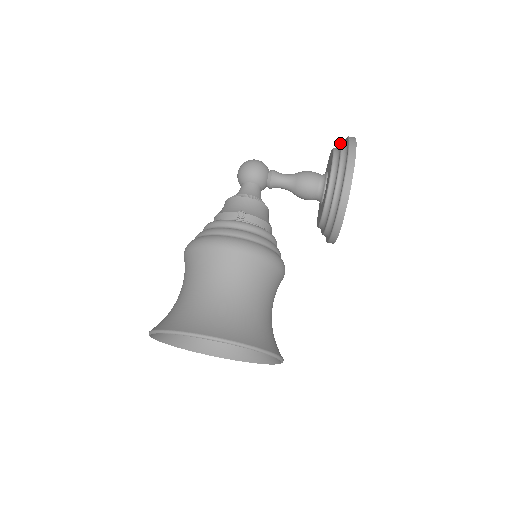
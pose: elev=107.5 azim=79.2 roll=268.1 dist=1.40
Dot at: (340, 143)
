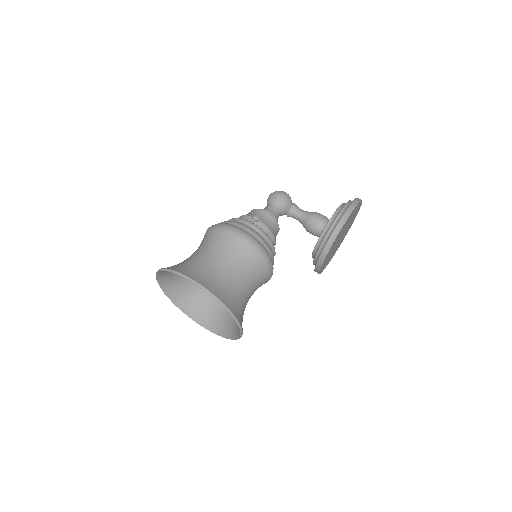
Dot at: (349, 200)
